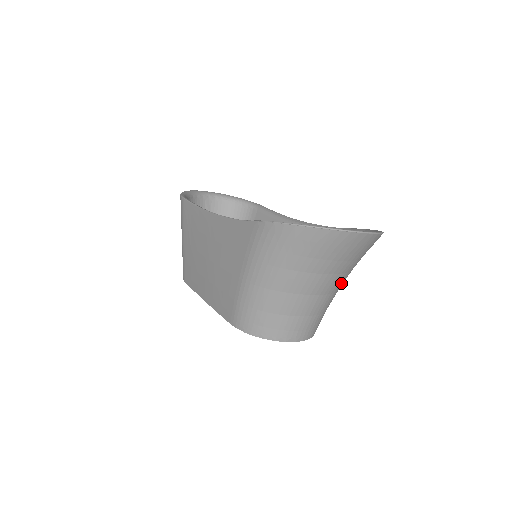
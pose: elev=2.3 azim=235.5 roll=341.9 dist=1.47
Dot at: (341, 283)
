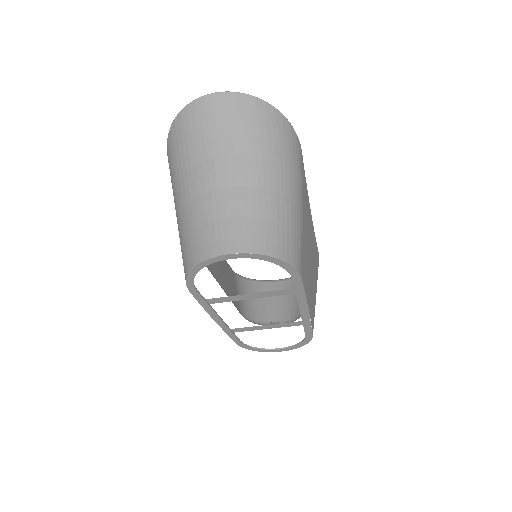
Dot at: (256, 173)
